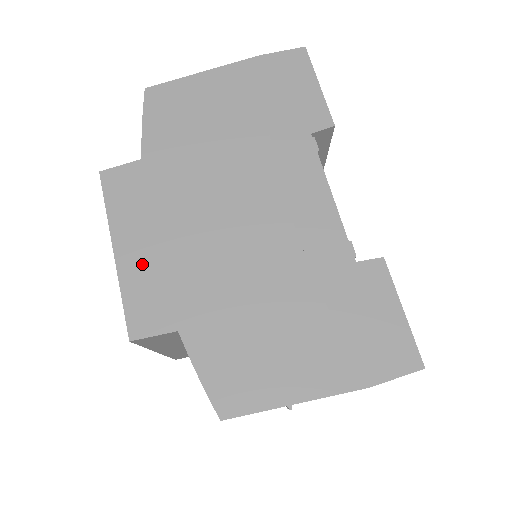
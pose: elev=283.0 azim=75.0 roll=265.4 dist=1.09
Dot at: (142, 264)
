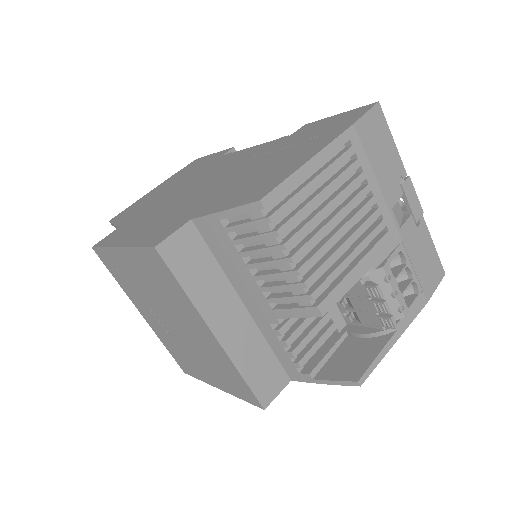
Dot at: (144, 233)
